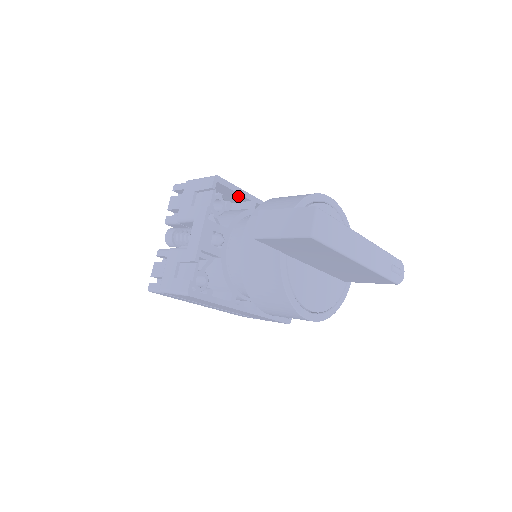
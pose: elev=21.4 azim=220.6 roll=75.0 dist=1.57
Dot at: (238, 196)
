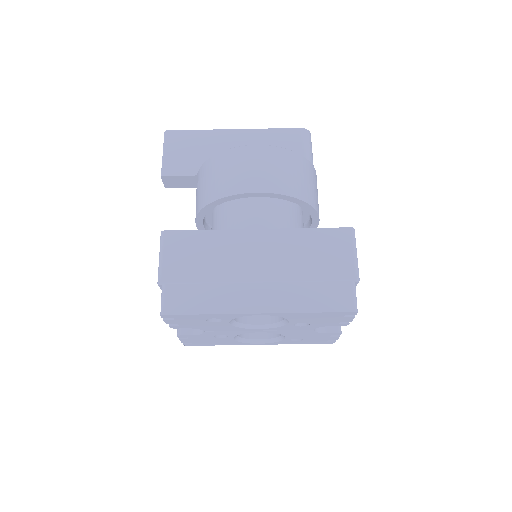
Dot at: occluded
